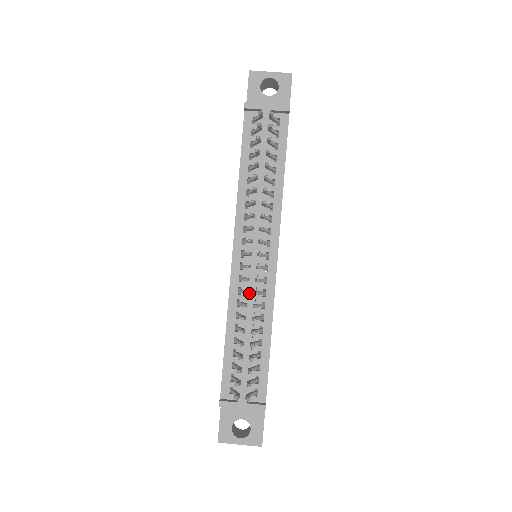
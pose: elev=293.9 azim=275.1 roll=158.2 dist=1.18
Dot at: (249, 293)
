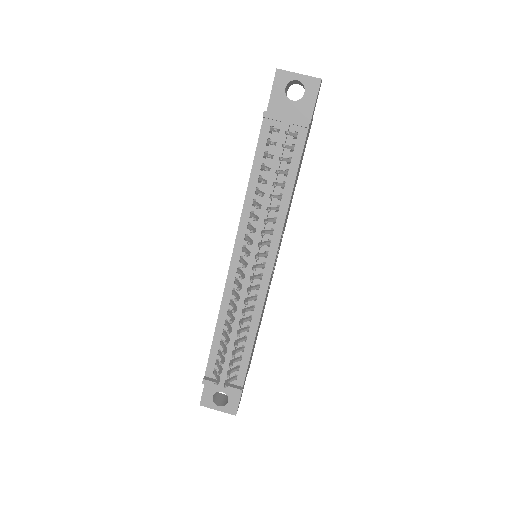
Dot at: (241, 297)
